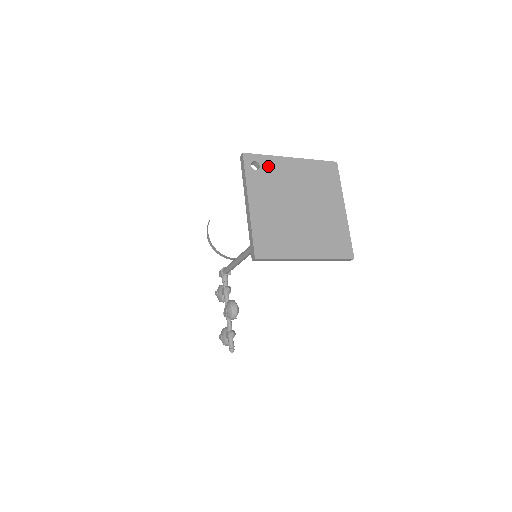
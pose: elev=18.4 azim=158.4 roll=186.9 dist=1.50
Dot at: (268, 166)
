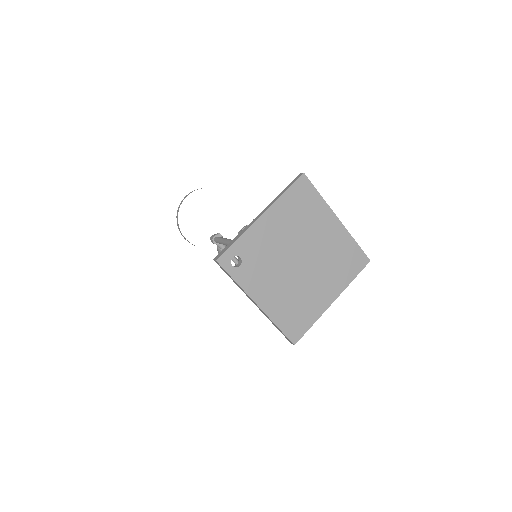
Dot at: (247, 250)
